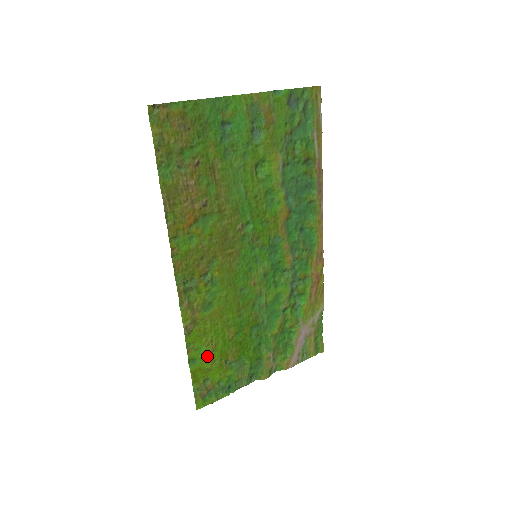
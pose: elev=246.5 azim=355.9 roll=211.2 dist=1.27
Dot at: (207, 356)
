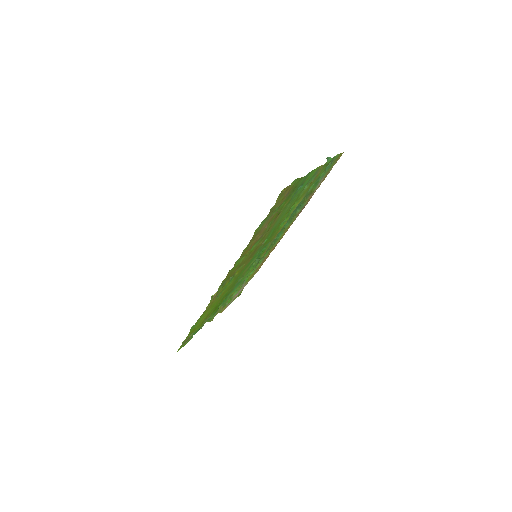
Dot at: (201, 321)
